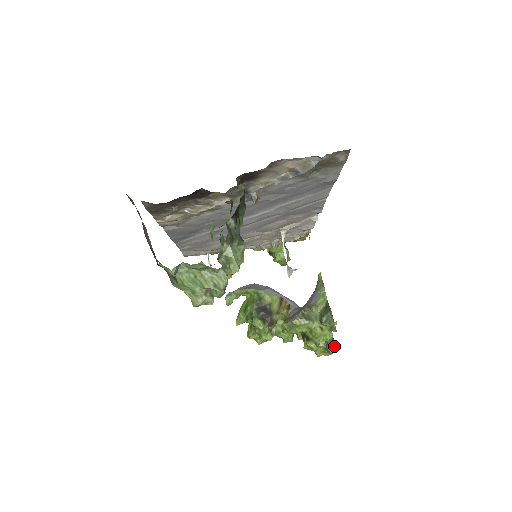
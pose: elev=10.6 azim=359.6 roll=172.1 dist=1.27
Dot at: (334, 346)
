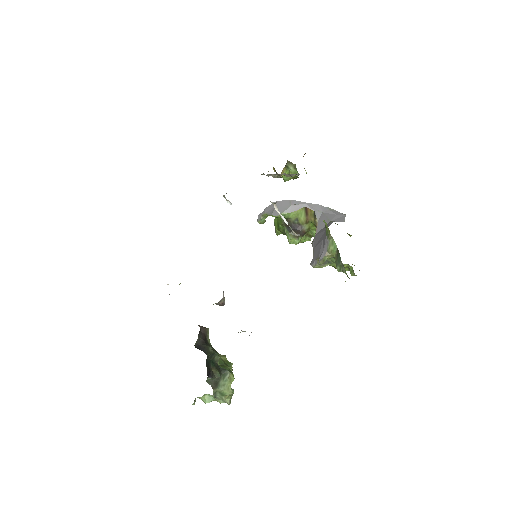
Dot at: occluded
